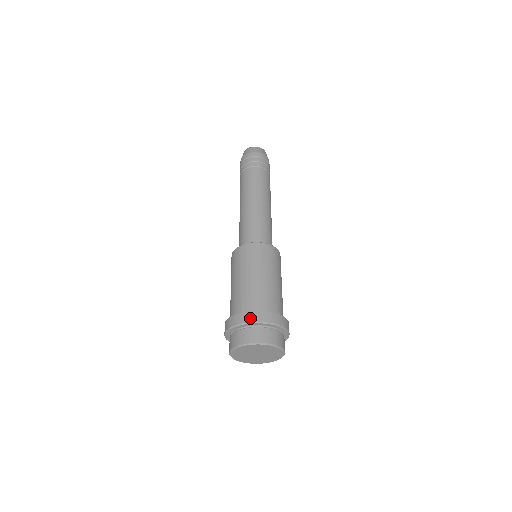
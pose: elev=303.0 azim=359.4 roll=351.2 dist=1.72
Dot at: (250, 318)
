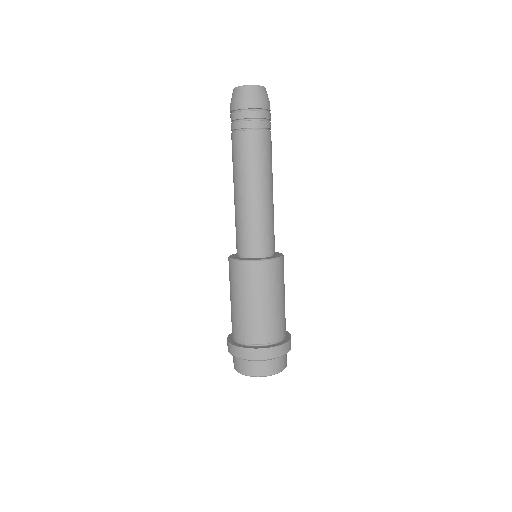
Dot at: (268, 355)
